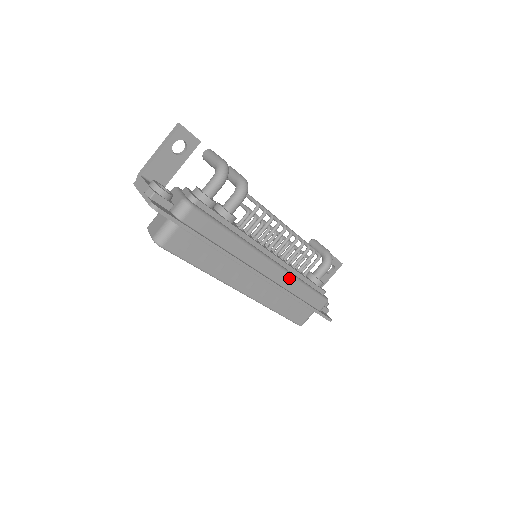
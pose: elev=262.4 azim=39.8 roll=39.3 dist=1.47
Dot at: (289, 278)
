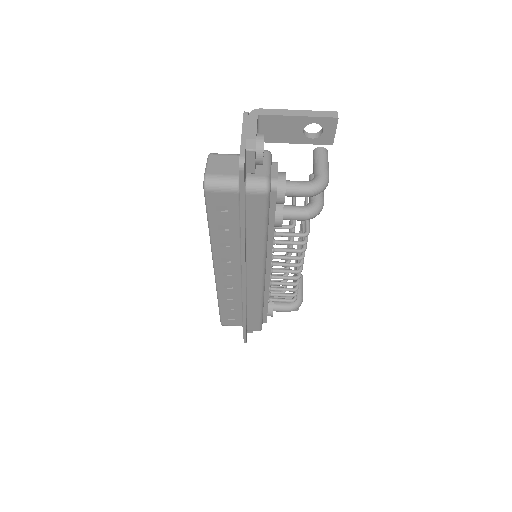
Dot at: (259, 297)
